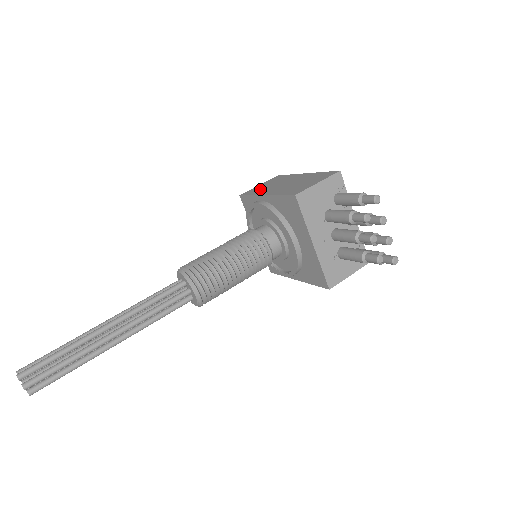
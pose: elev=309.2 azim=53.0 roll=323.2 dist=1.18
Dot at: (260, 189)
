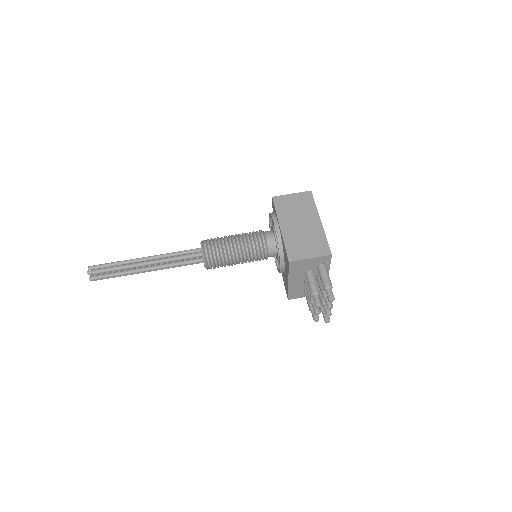
Dot at: (286, 207)
